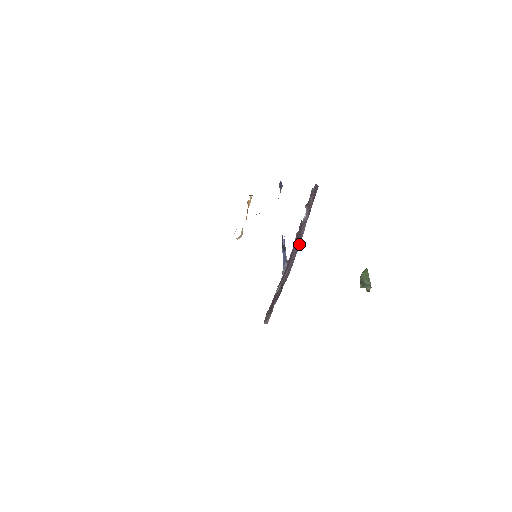
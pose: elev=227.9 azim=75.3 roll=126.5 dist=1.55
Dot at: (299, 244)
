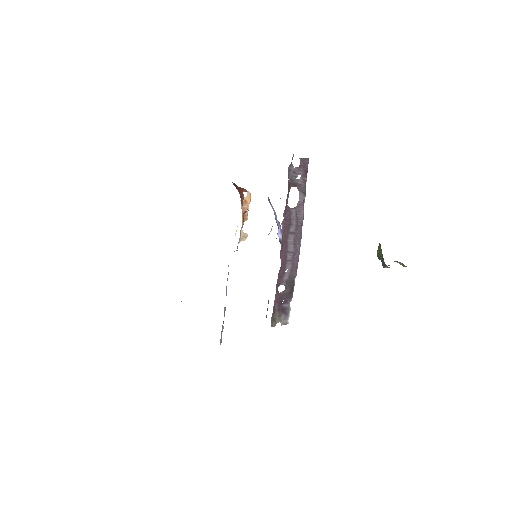
Dot at: (300, 231)
